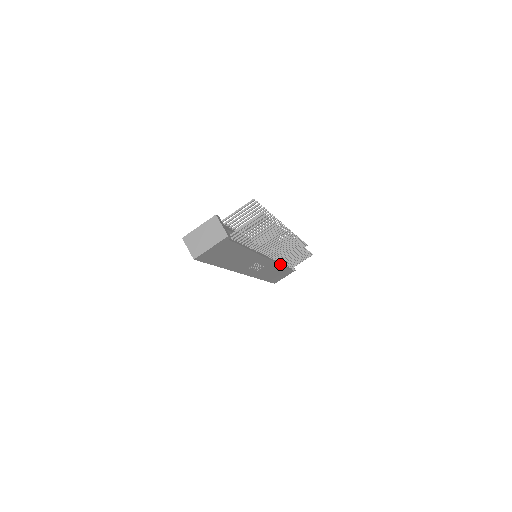
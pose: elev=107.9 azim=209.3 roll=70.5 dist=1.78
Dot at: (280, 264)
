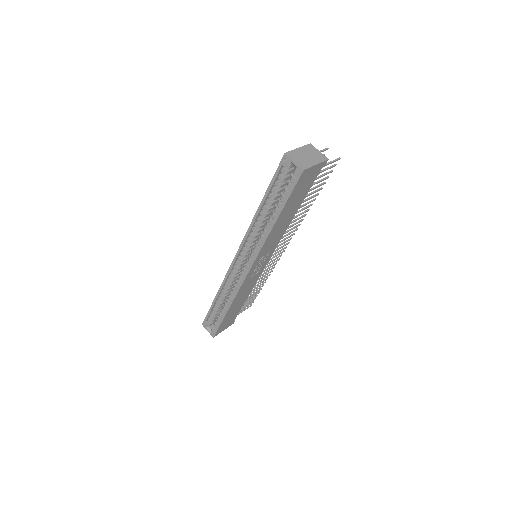
Dot at: (251, 289)
